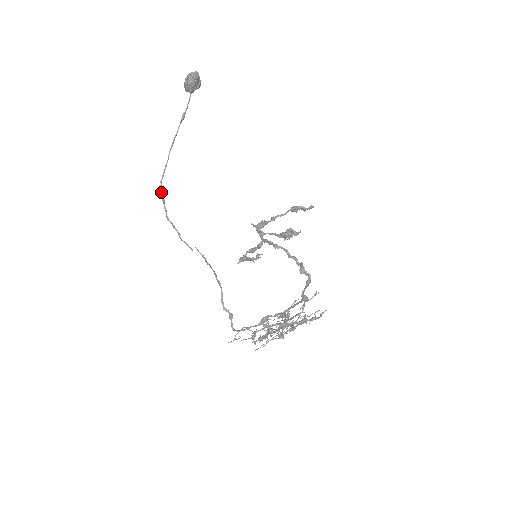
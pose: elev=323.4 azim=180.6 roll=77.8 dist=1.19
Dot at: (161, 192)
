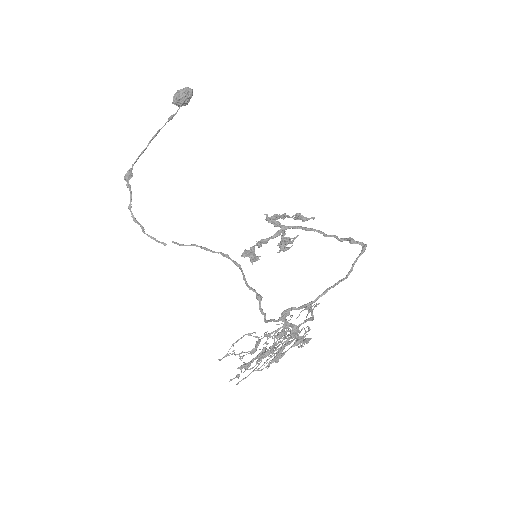
Dot at: (129, 176)
